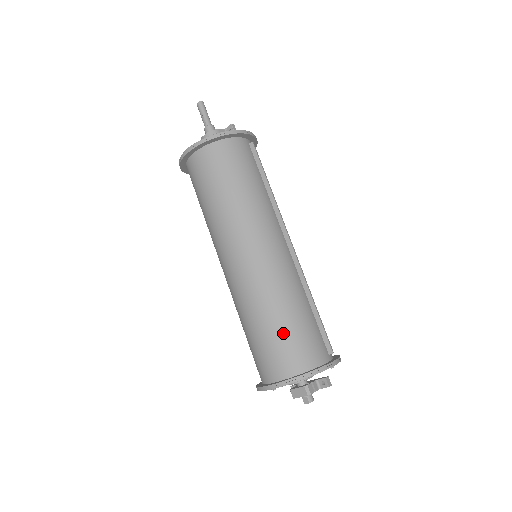
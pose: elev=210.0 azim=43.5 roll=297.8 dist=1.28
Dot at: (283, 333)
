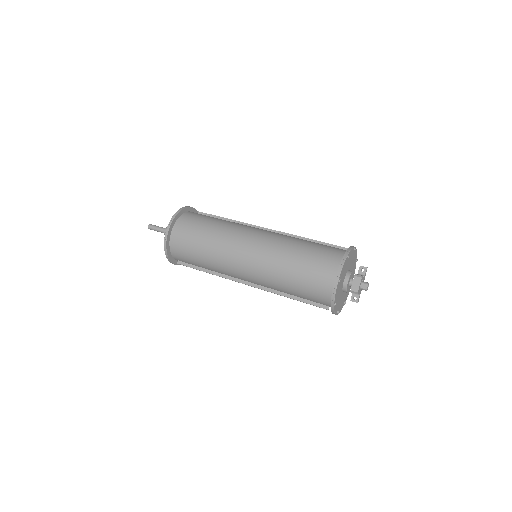
Dot at: (311, 253)
